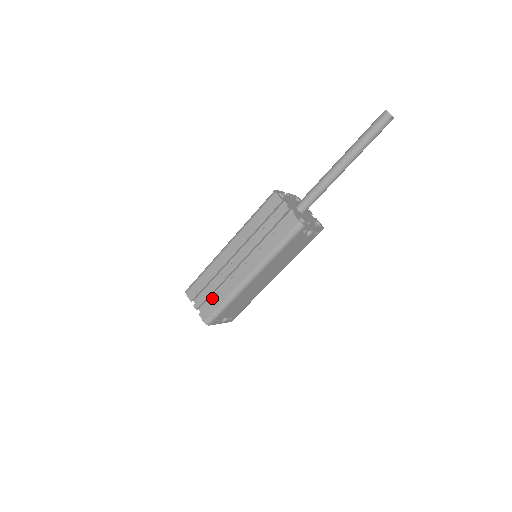
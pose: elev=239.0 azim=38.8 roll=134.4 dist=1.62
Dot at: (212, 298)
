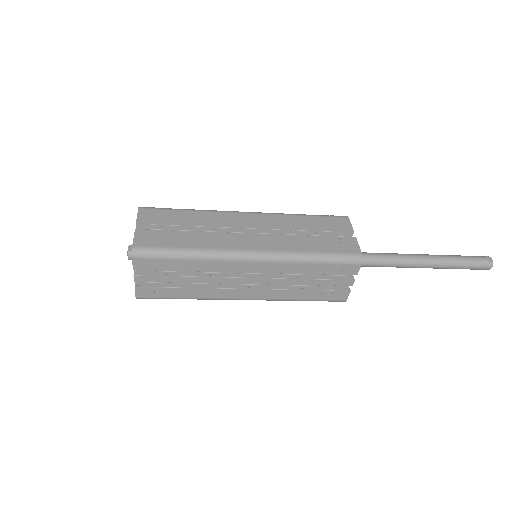
Dot at: occluded
